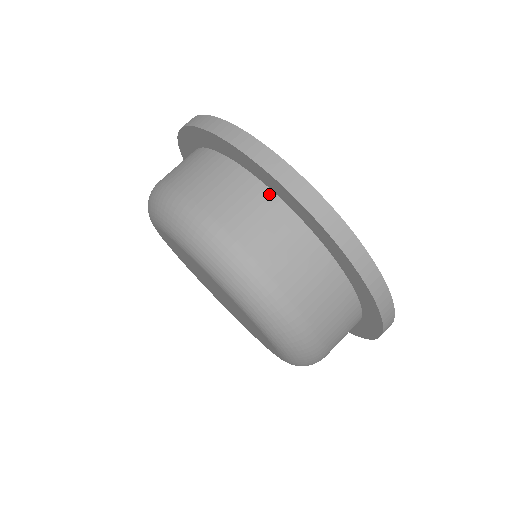
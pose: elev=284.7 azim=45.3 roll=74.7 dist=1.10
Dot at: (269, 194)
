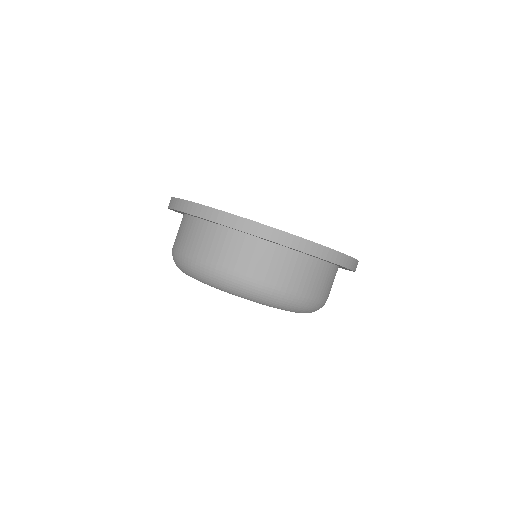
Dot at: (286, 250)
